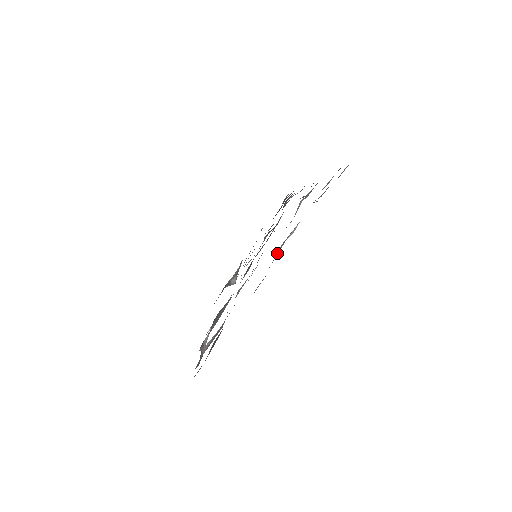
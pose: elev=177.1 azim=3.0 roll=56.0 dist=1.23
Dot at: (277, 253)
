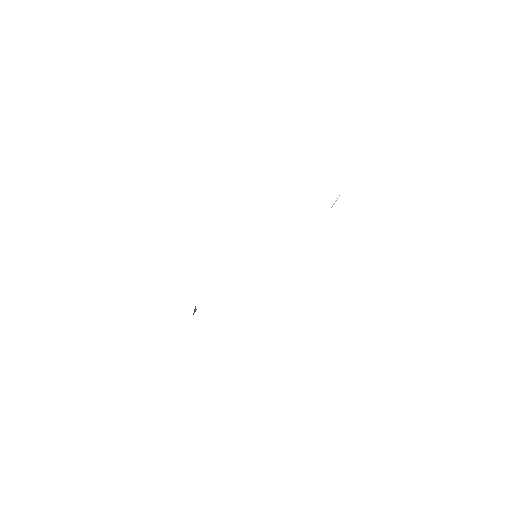
Dot at: occluded
